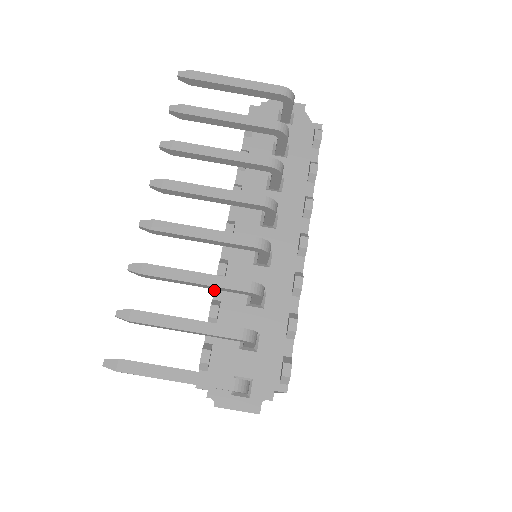
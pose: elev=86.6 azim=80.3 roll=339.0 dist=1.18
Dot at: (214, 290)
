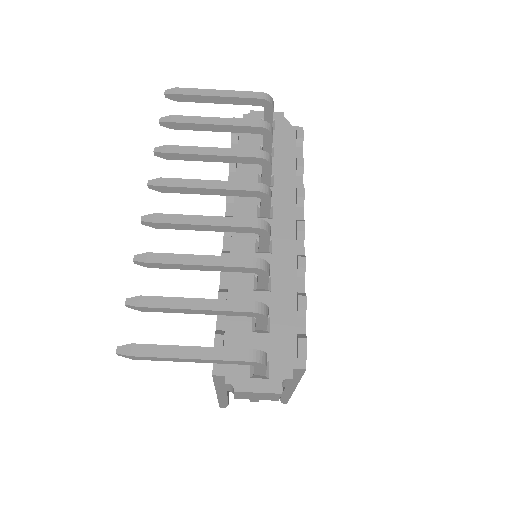
Dot at: (220, 280)
